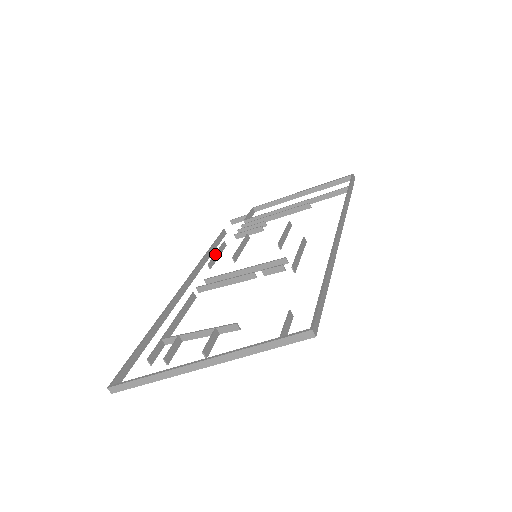
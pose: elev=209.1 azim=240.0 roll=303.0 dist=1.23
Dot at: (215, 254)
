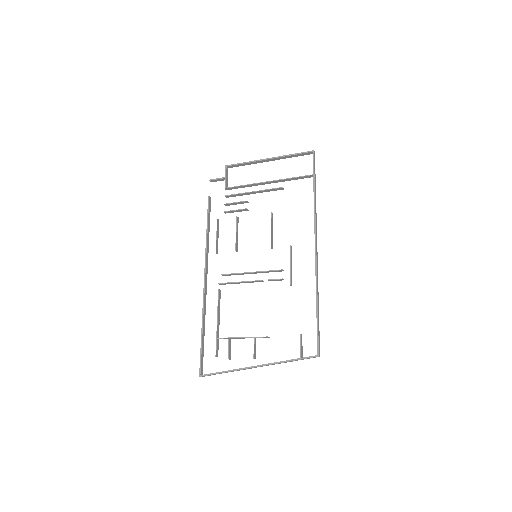
Dot at: (216, 238)
